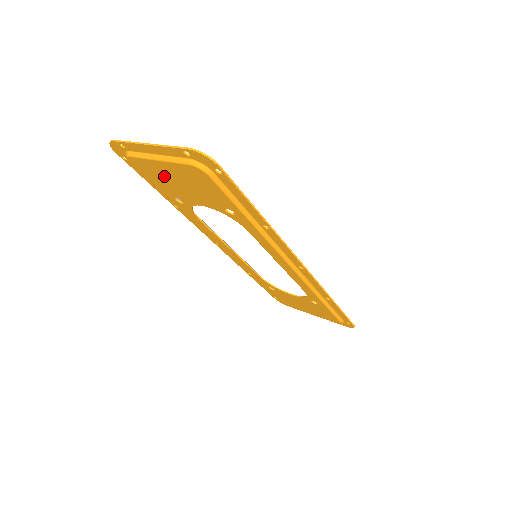
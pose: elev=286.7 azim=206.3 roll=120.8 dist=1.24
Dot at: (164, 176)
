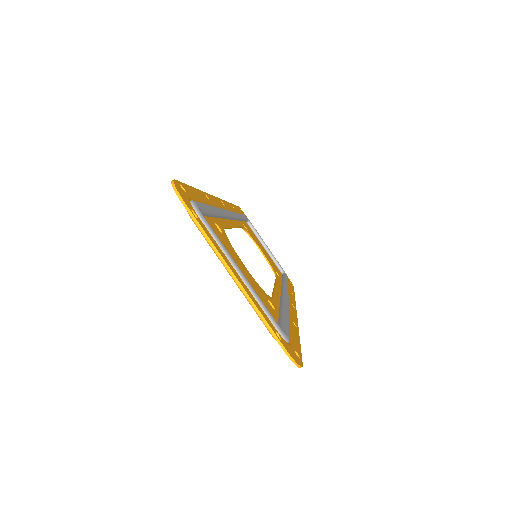
Dot at: occluded
